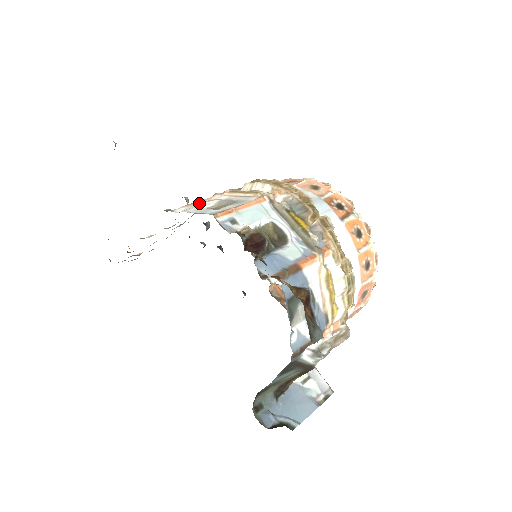
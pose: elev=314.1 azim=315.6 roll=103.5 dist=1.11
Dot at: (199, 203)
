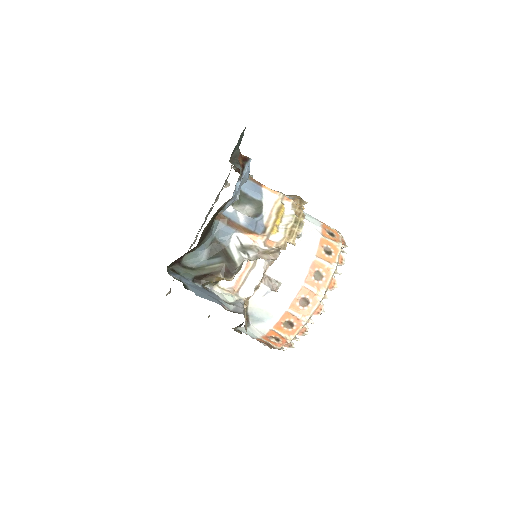
Dot at: occluded
